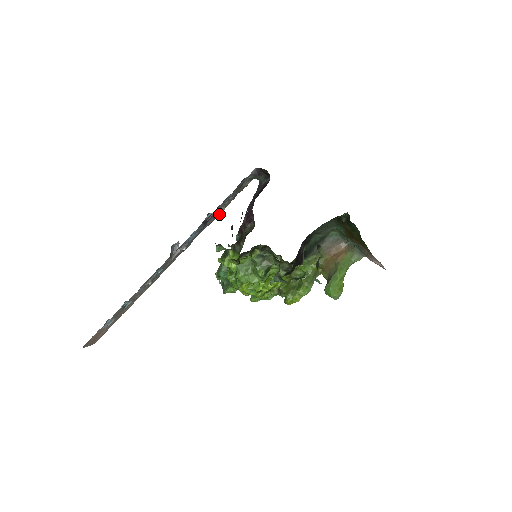
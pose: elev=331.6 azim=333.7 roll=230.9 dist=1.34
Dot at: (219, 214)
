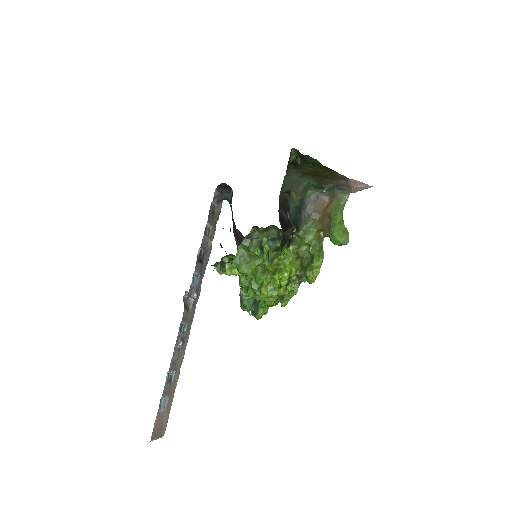
Dot at: (210, 250)
